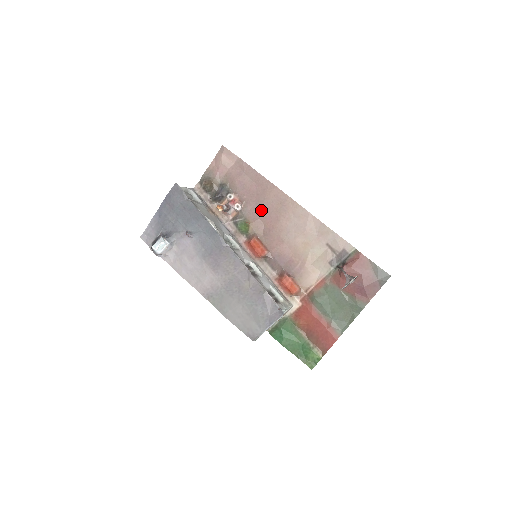
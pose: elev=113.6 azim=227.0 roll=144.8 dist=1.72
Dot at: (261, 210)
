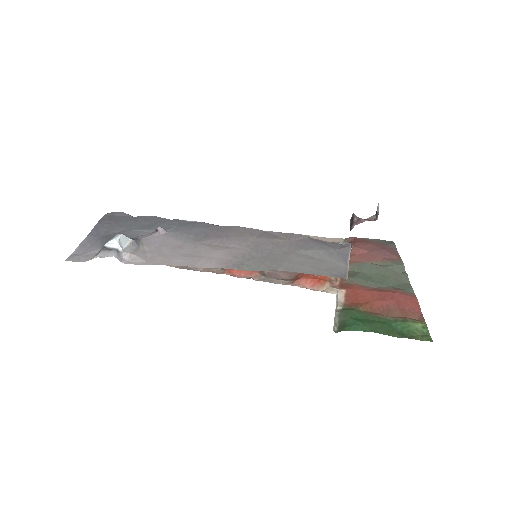
Dot at: occluded
